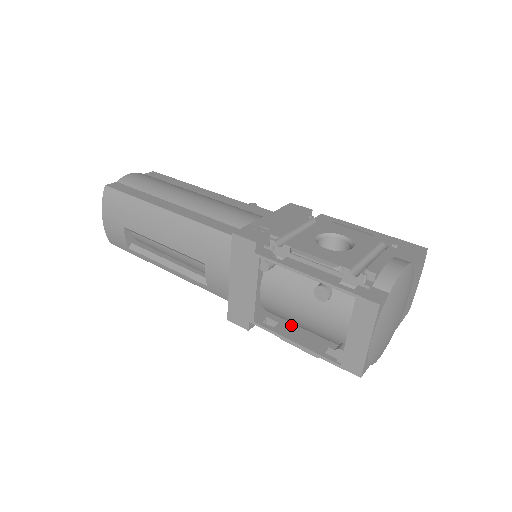
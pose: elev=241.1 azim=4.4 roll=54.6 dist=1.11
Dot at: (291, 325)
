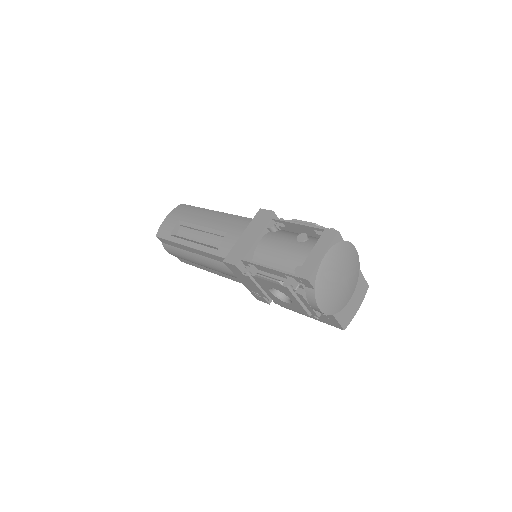
Dot at: occluded
